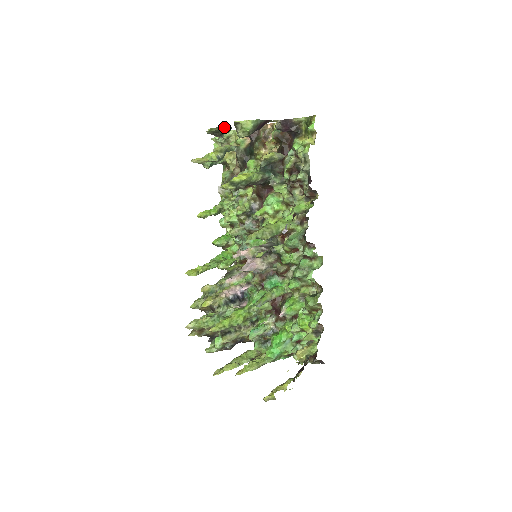
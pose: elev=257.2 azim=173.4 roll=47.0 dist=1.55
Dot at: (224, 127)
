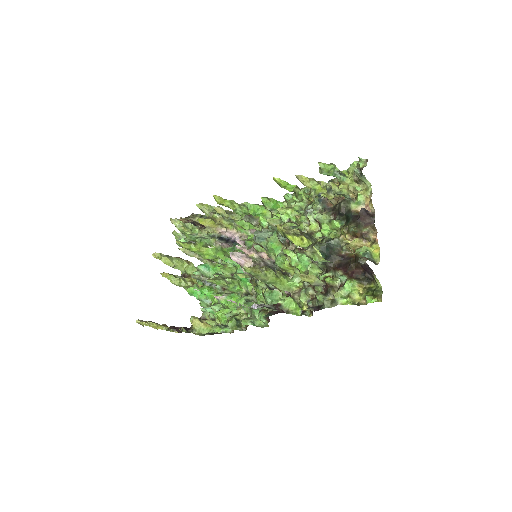
Dot at: occluded
